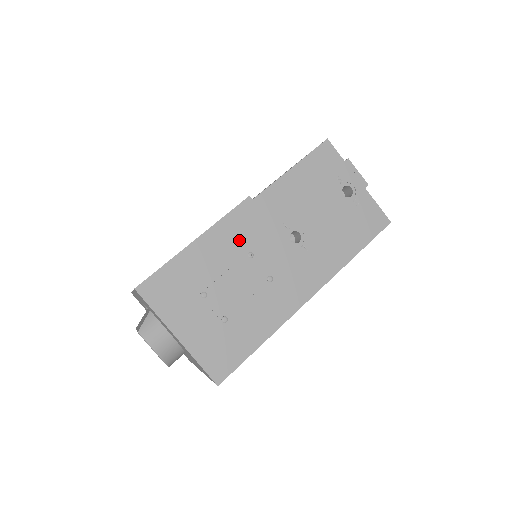
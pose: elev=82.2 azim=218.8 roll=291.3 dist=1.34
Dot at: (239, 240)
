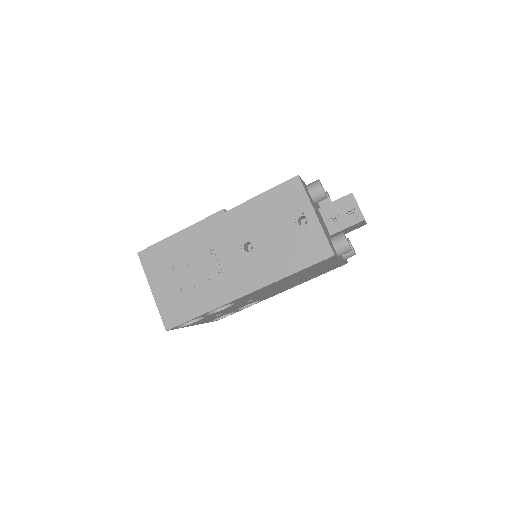
Dot at: (207, 239)
